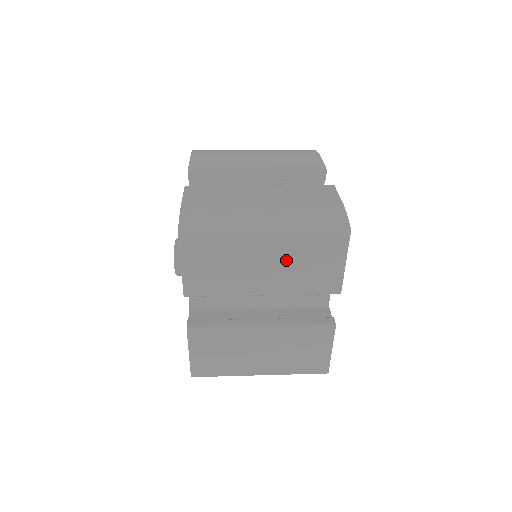
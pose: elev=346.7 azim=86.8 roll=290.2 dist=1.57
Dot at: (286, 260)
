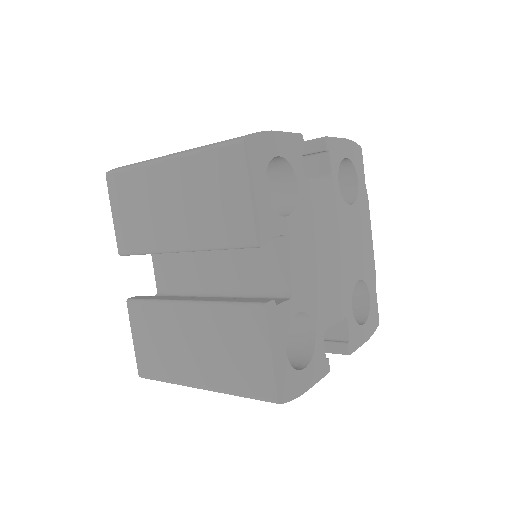
Dot at: (190, 196)
